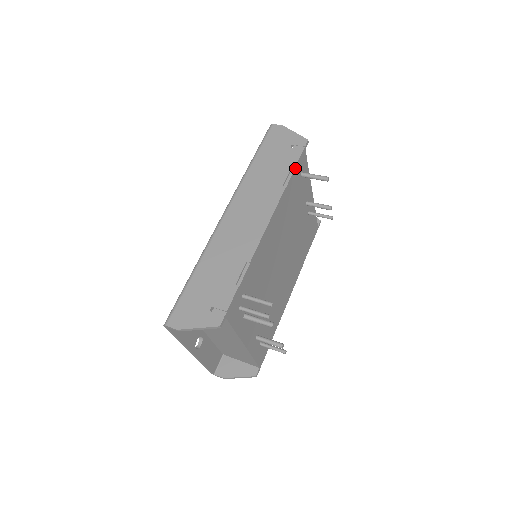
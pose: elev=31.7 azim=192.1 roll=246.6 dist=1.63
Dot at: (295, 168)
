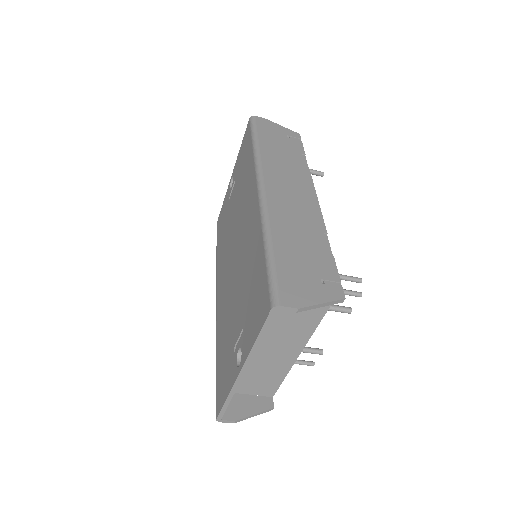
Dot at: (304, 155)
